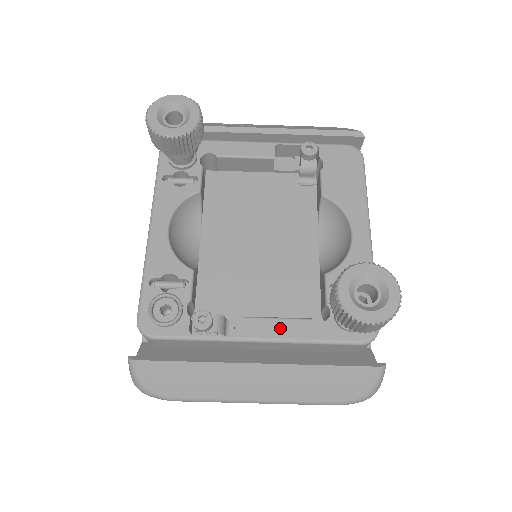
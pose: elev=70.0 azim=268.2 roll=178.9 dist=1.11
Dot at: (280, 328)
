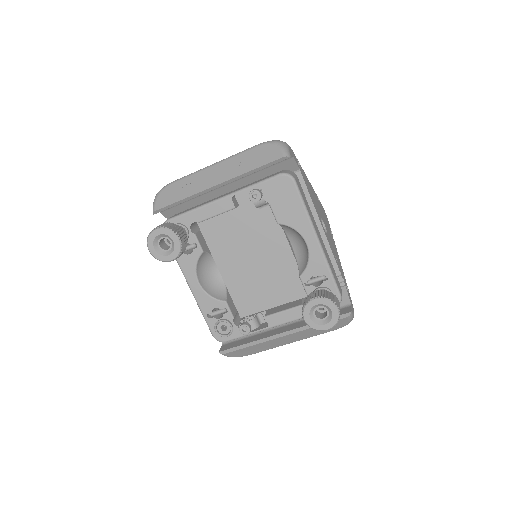
Dot at: (286, 316)
